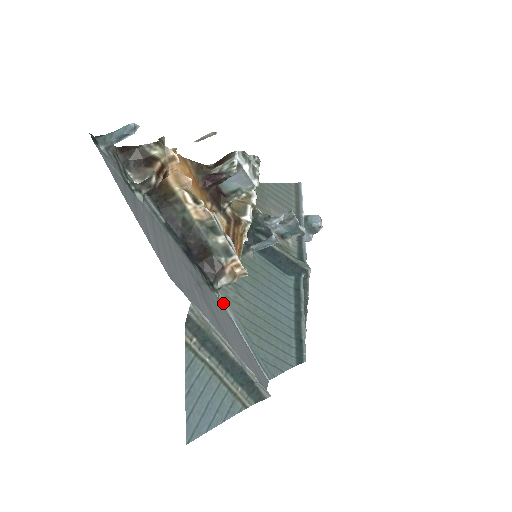
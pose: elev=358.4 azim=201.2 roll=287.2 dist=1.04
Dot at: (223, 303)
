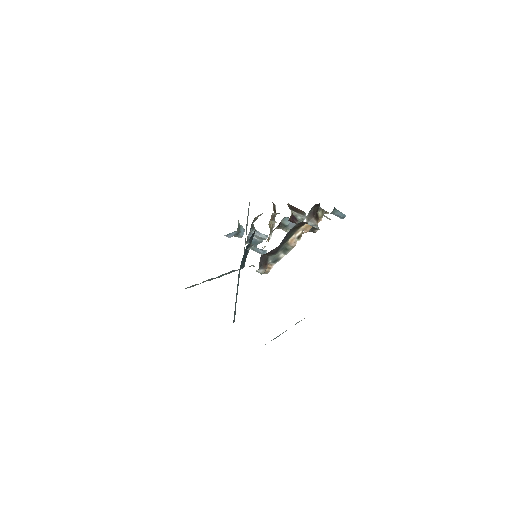
Dot at: occluded
